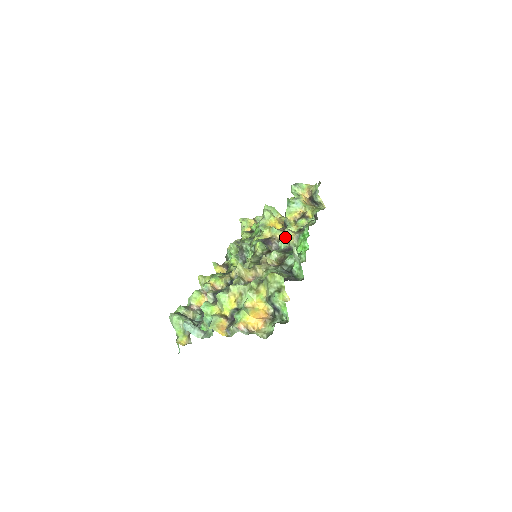
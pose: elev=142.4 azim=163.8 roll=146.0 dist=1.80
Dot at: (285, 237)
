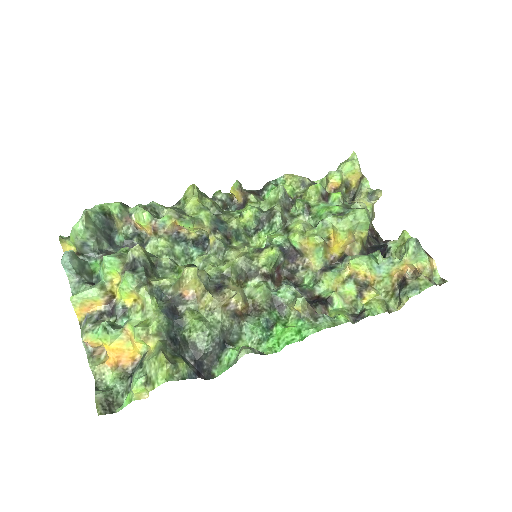
Dot at: (296, 293)
